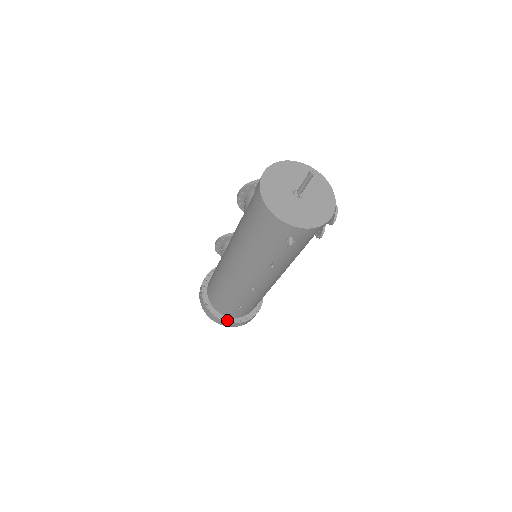
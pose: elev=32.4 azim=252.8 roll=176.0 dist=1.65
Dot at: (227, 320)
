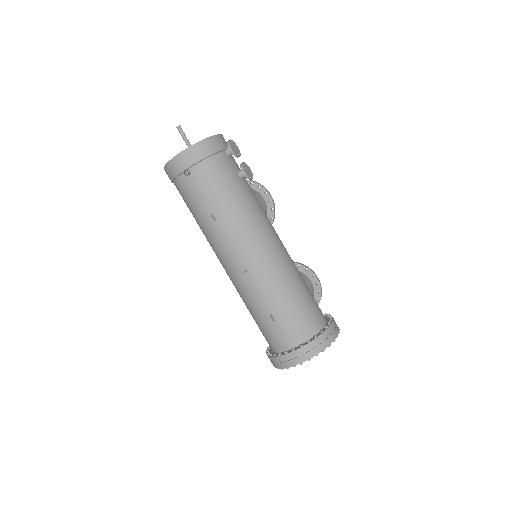
Dot at: (284, 352)
